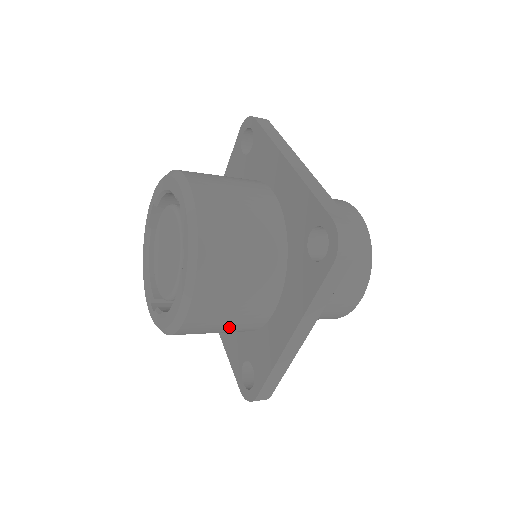
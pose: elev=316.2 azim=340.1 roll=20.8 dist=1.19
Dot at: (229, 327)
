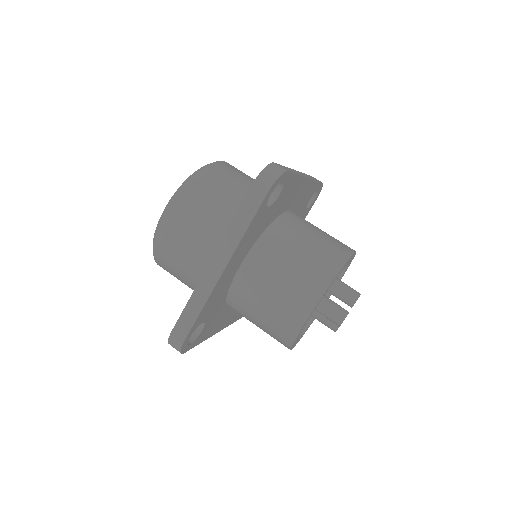
Dot at: (189, 260)
